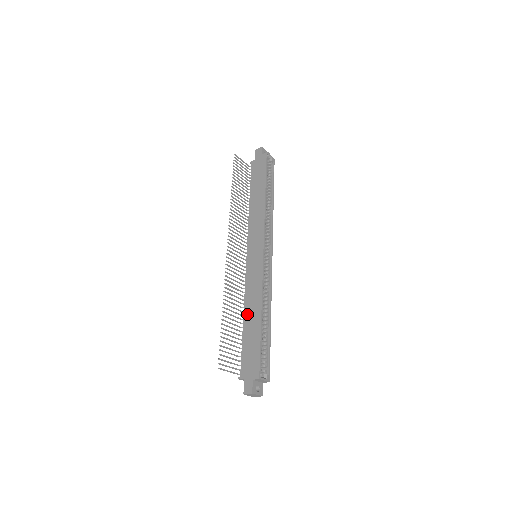
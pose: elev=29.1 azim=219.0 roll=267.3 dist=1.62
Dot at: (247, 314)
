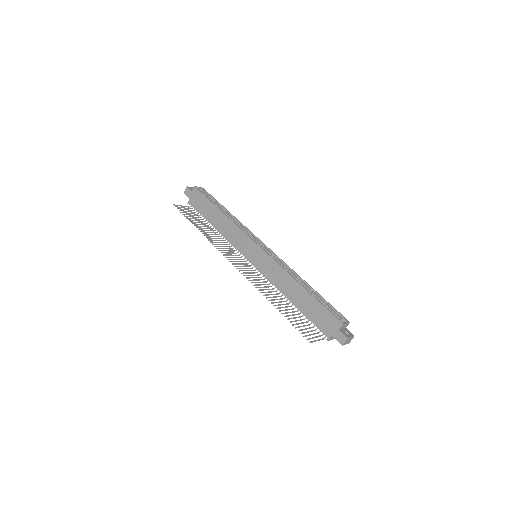
Dot at: (290, 296)
